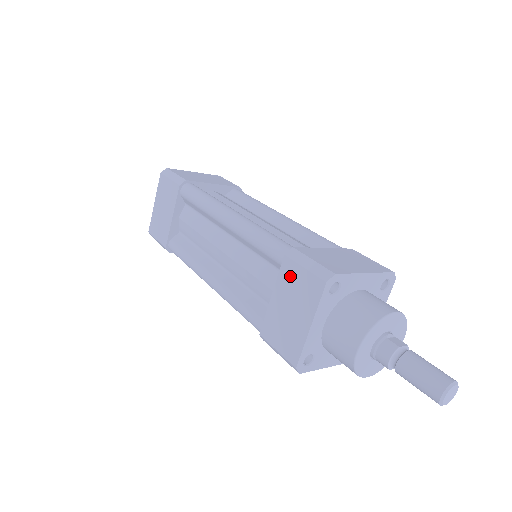
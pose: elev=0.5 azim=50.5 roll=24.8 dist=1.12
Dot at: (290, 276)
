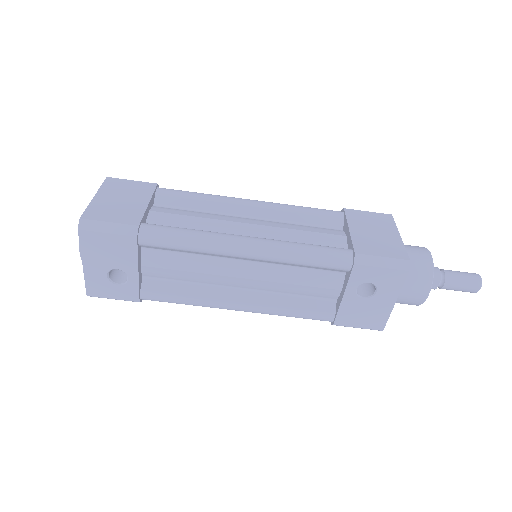
Dot at: (359, 216)
